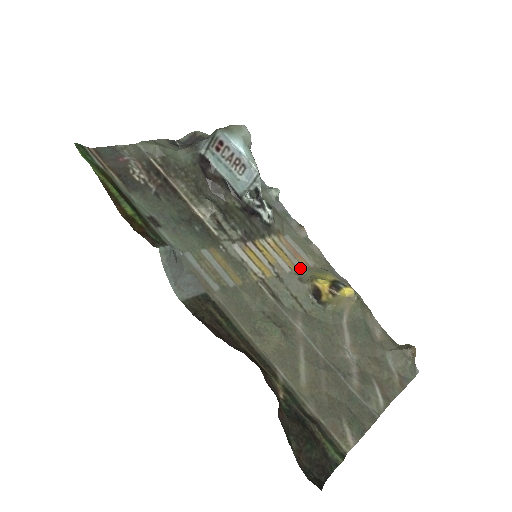
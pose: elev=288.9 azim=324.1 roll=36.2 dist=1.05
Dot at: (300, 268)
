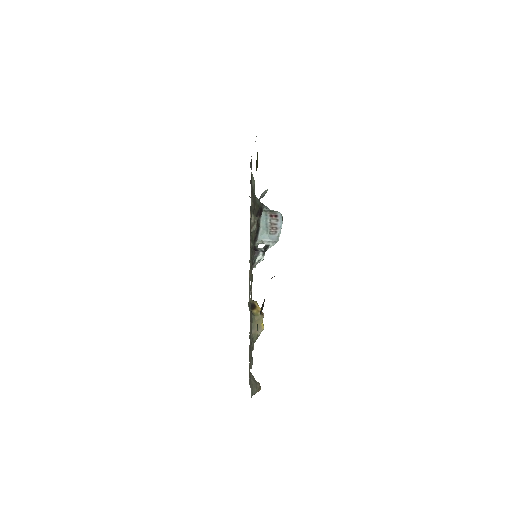
Dot at: occluded
